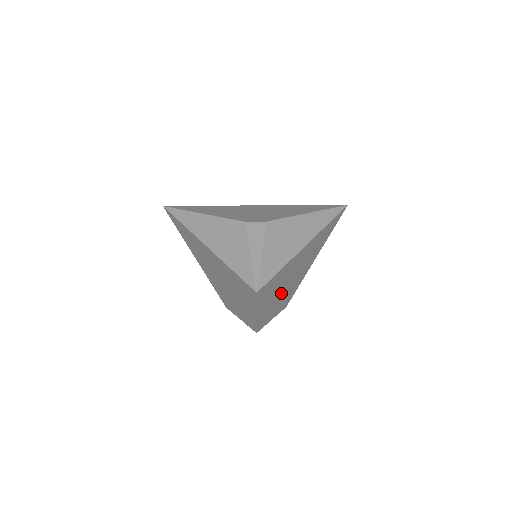
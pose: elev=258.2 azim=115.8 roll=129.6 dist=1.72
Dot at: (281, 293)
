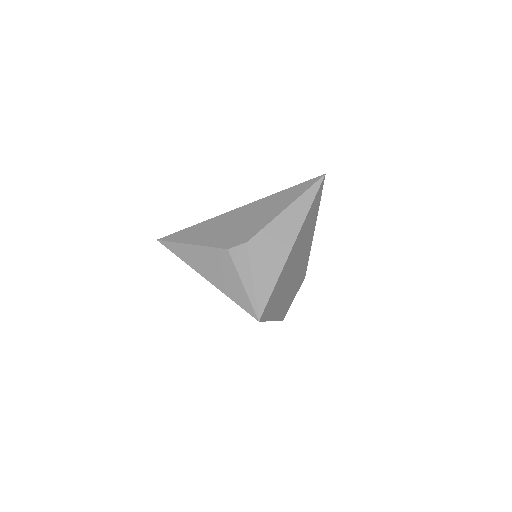
Dot at: (290, 285)
